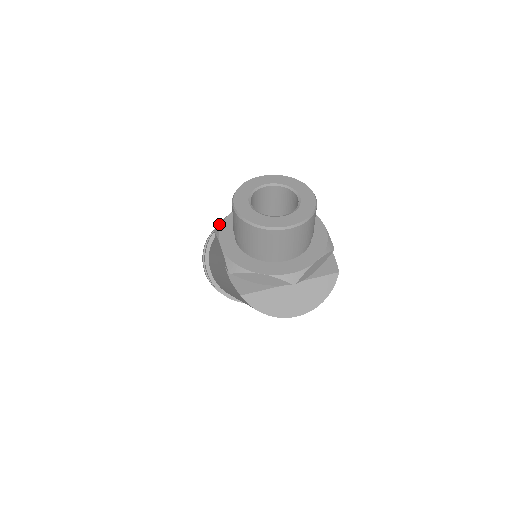
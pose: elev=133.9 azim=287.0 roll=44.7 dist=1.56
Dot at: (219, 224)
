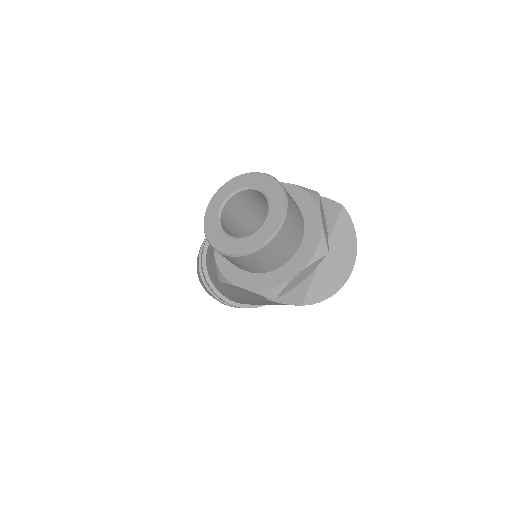
Dot at: (217, 273)
